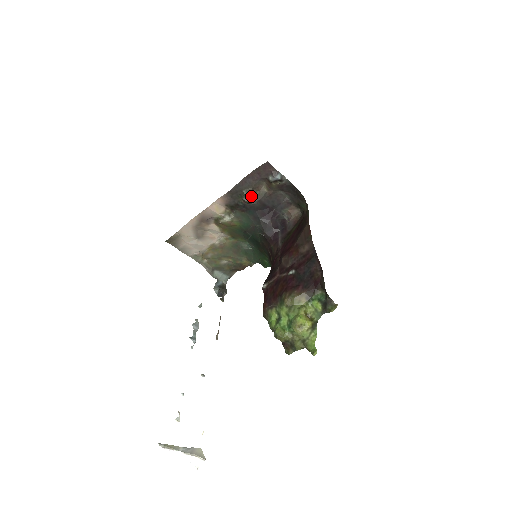
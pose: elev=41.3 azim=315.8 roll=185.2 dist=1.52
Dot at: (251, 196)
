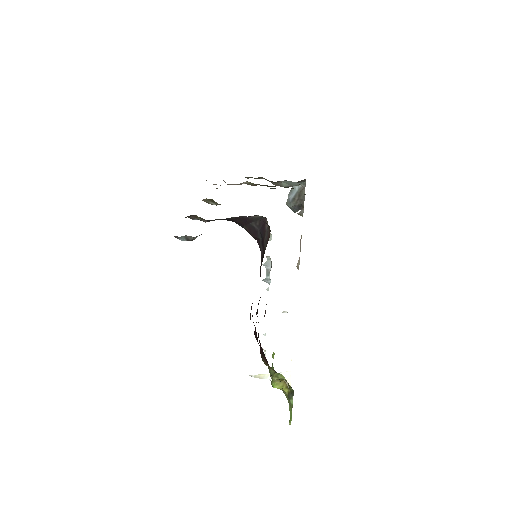
Dot at: (196, 219)
